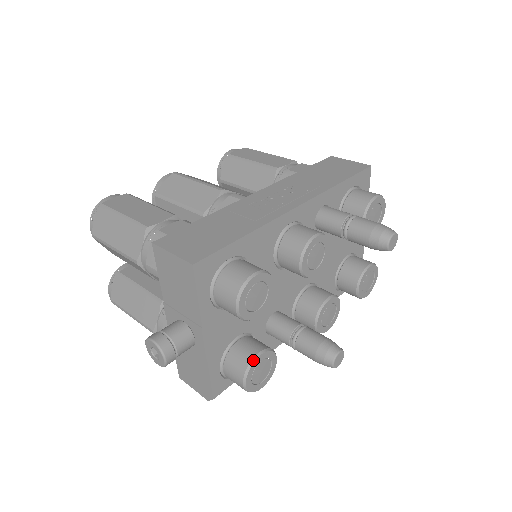
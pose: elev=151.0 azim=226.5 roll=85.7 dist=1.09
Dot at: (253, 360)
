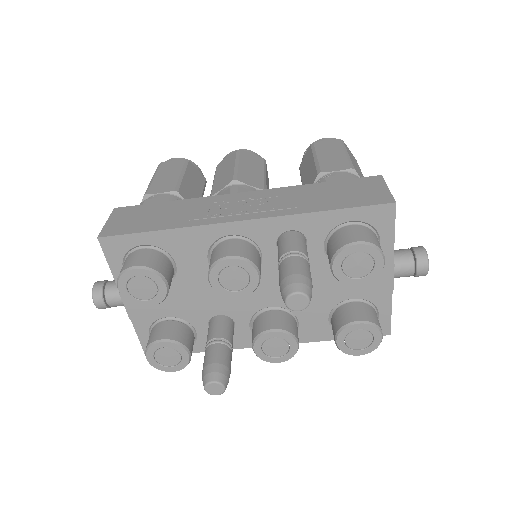
Dot at: (154, 342)
